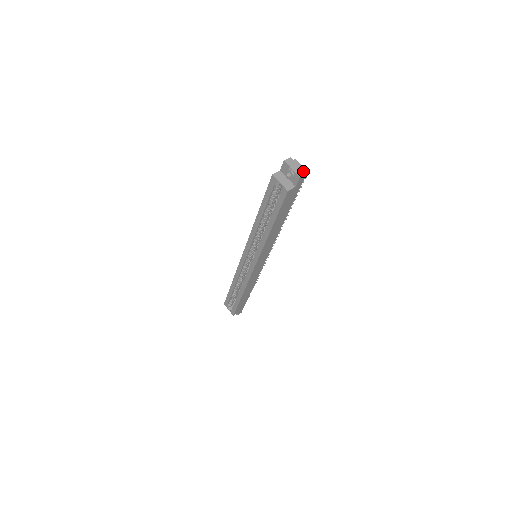
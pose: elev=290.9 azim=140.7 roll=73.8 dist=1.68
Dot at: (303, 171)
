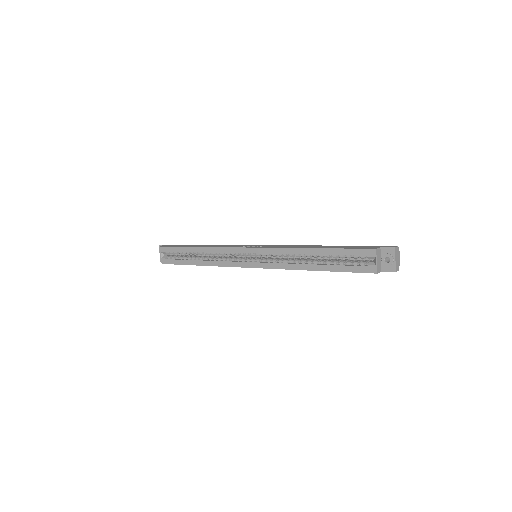
Dot at: occluded
